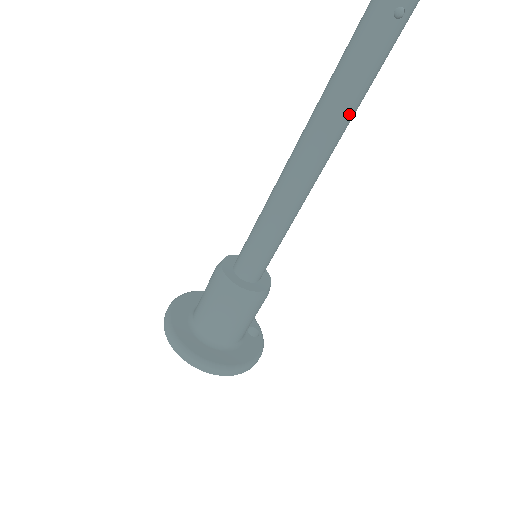
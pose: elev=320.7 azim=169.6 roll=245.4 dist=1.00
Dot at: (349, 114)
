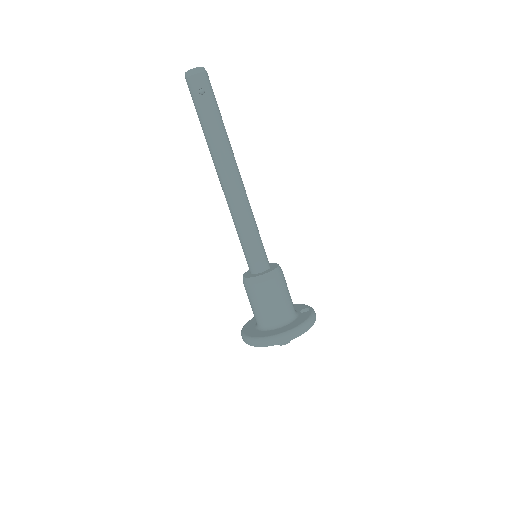
Dot at: (224, 146)
